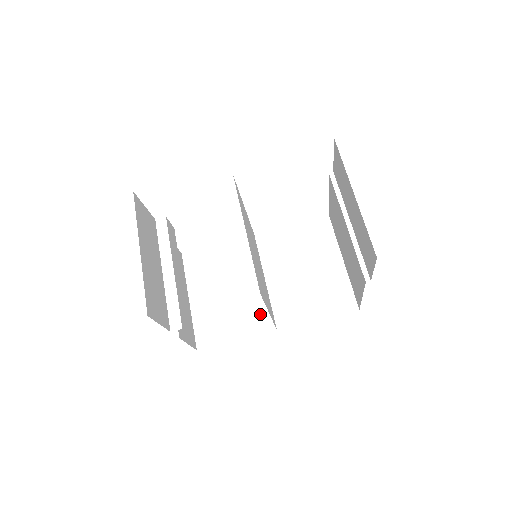
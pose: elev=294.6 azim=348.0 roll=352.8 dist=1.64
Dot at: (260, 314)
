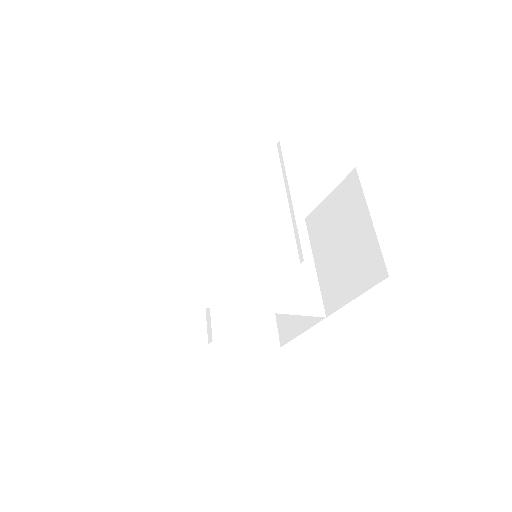
Dot at: occluded
